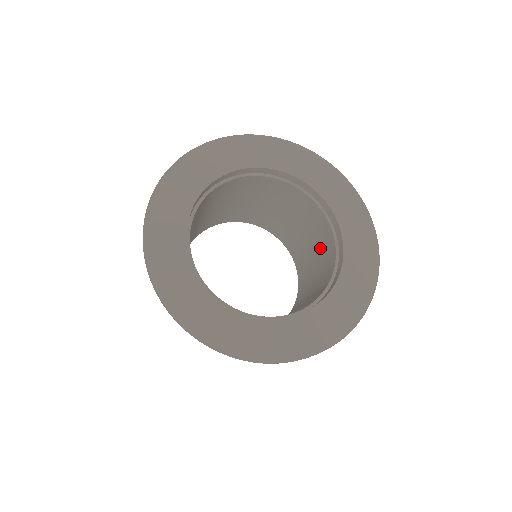
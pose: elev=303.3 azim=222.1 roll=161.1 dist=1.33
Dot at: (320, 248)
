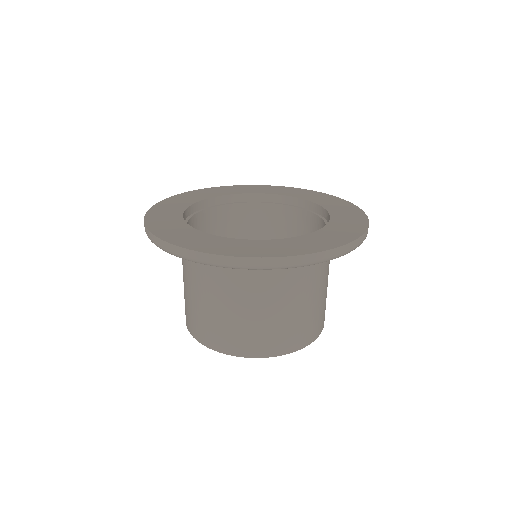
Dot at: occluded
